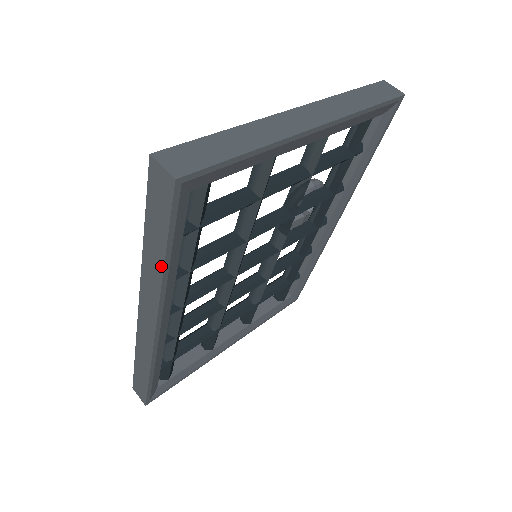
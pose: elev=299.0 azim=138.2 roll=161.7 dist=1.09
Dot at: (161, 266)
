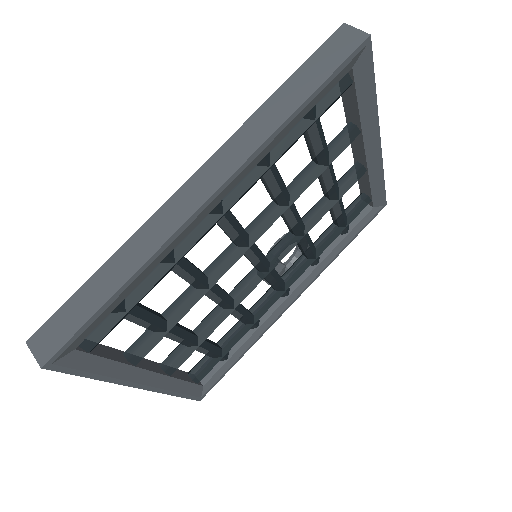
Dot at: (289, 112)
